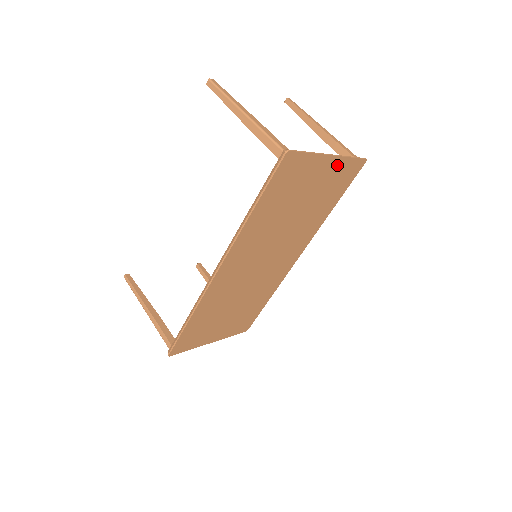
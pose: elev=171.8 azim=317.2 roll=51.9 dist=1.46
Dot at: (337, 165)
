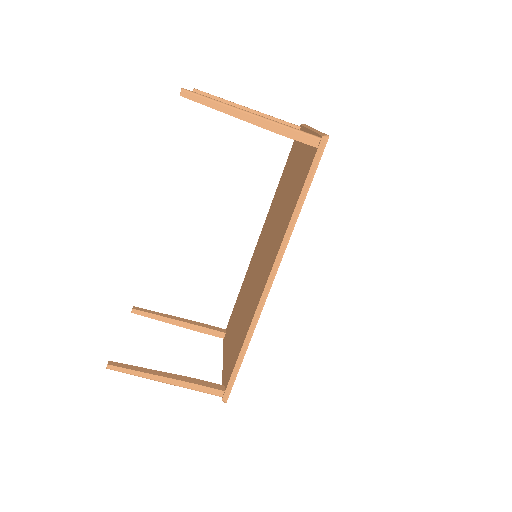
Dot at: occluded
